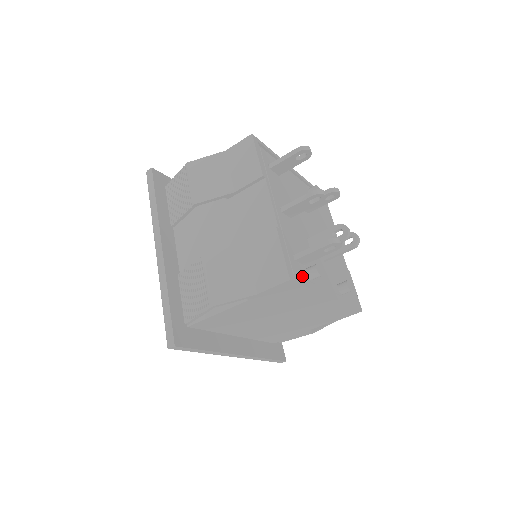
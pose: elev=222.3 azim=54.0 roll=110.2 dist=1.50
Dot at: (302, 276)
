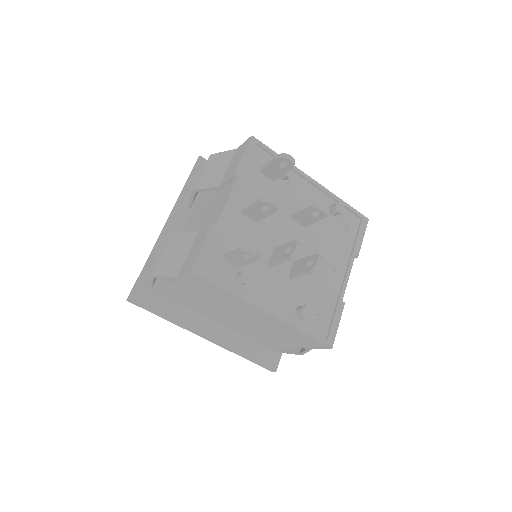
Dot at: (223, 276)
